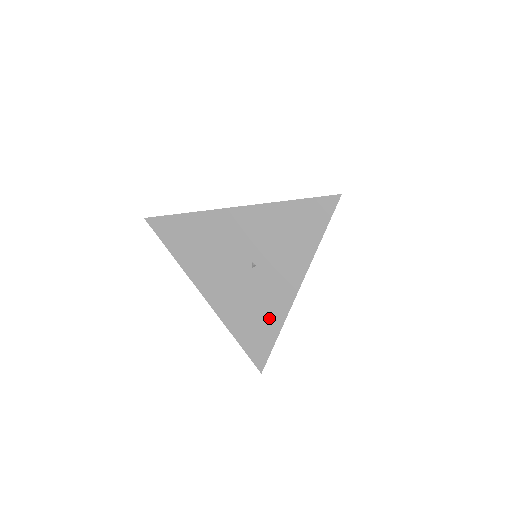
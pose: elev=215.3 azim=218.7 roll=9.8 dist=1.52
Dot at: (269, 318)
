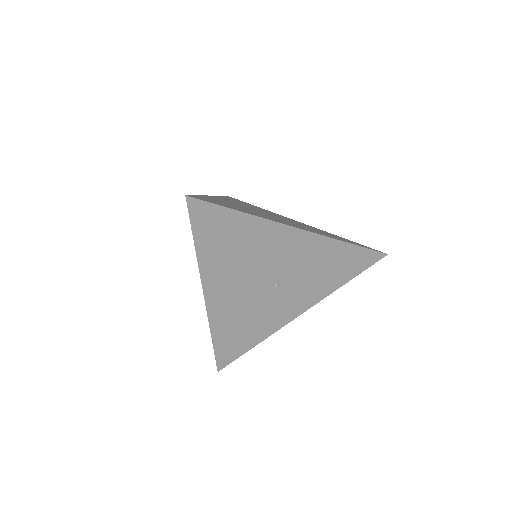
Dot at: (258, 331)
